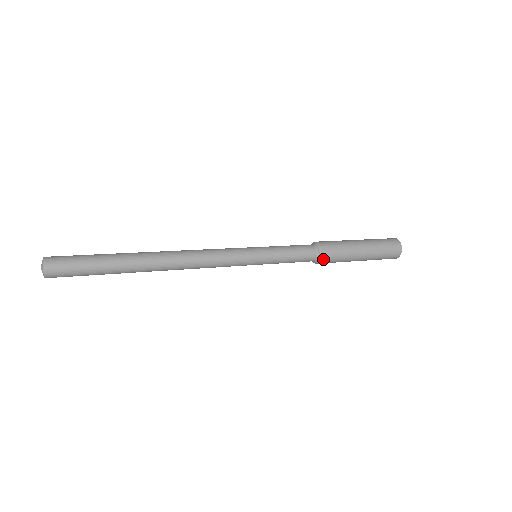
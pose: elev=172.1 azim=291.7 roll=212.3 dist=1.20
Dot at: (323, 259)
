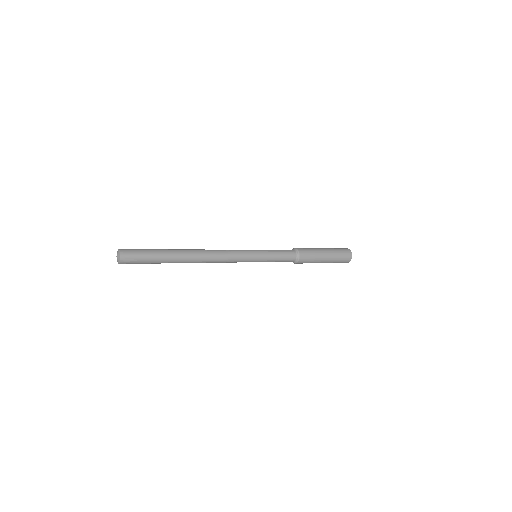
Dot at: (297, 263)
